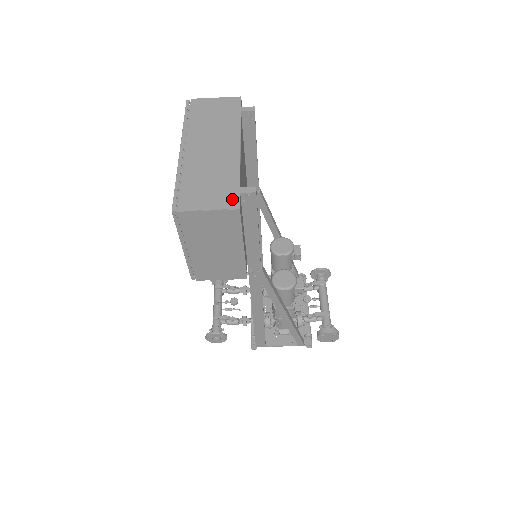
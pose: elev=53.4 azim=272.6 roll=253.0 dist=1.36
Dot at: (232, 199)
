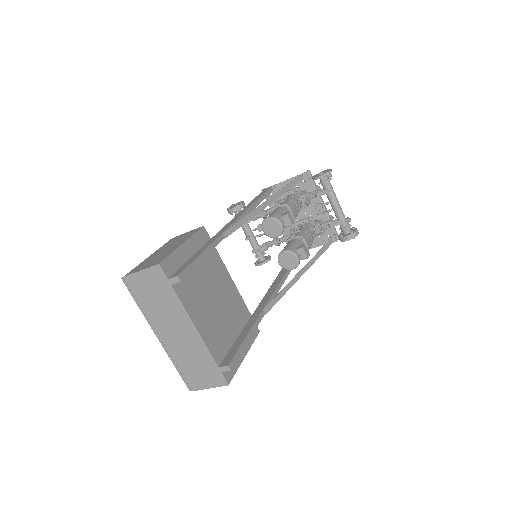
Dot at: (219, 378)
